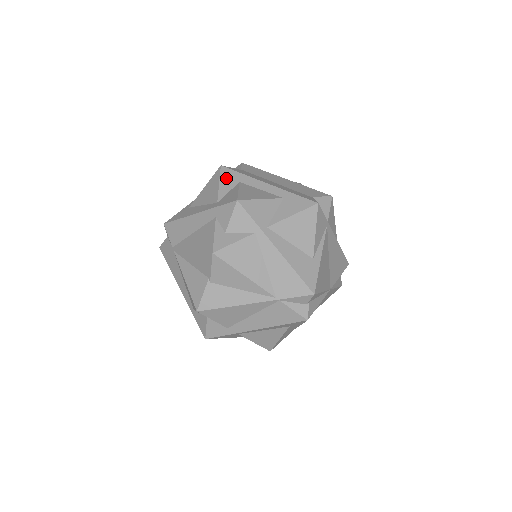
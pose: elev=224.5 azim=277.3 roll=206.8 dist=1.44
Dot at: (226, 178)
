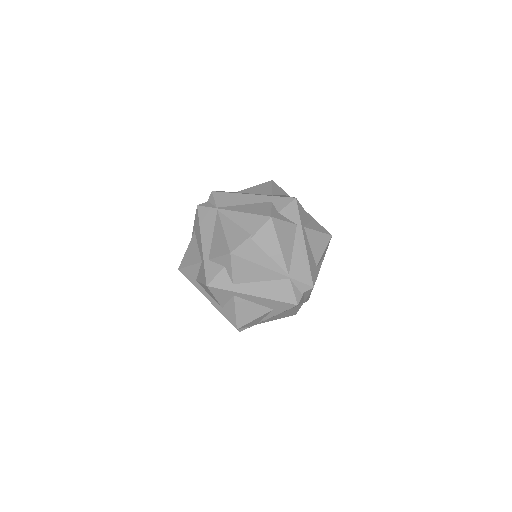
Dot at: (276, 188)
